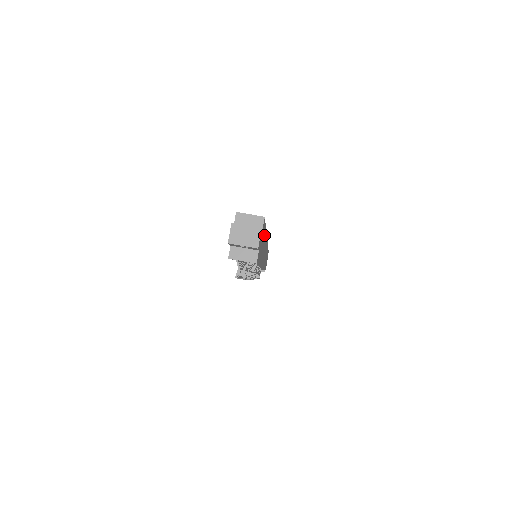
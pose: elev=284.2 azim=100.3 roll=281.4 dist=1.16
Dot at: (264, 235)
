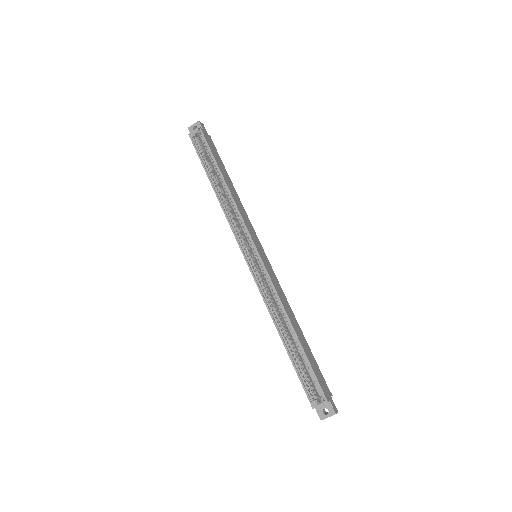
Dot at: (306, 353)
